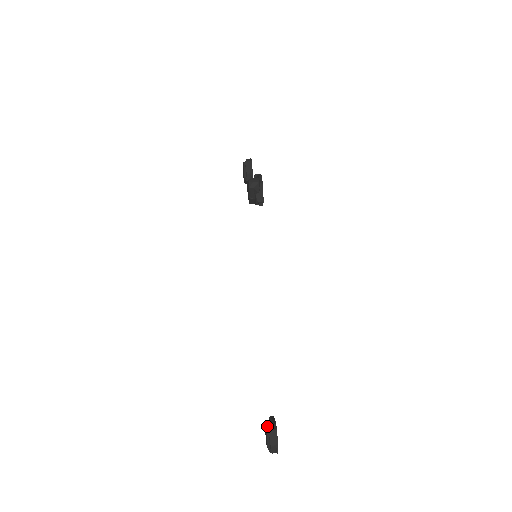
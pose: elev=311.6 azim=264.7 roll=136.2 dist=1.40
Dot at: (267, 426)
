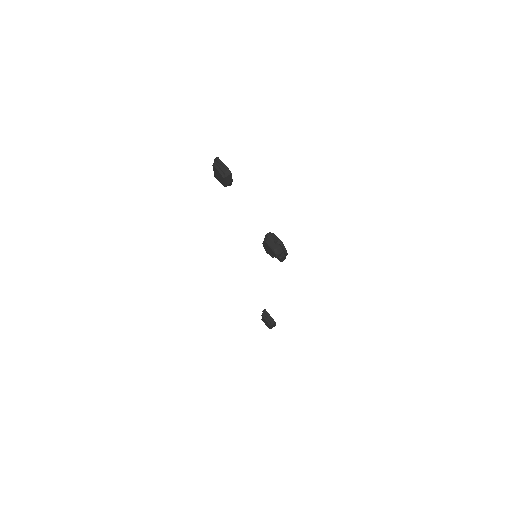
Dot at: (268, 321)
